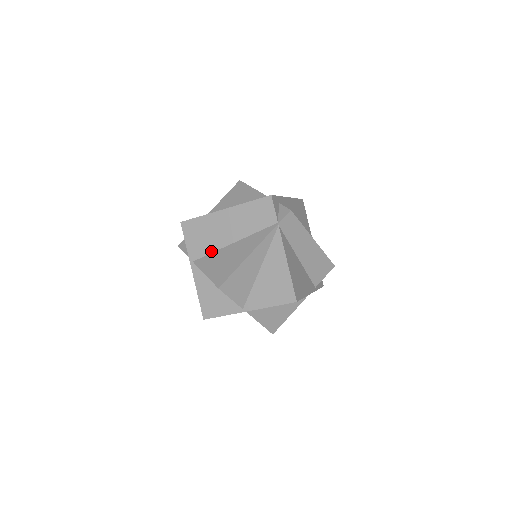
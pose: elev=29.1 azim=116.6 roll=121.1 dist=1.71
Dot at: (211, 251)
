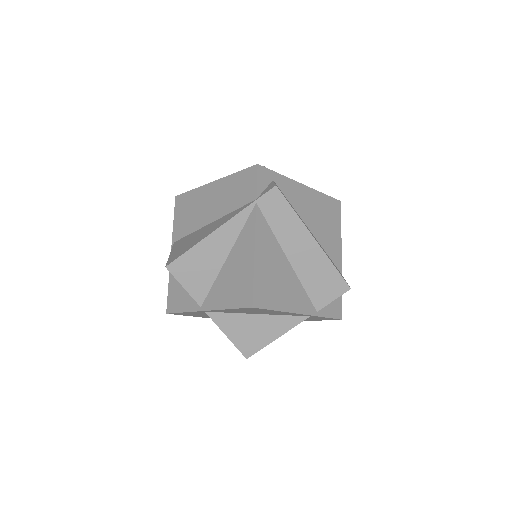
Dot at: (191, 231)
